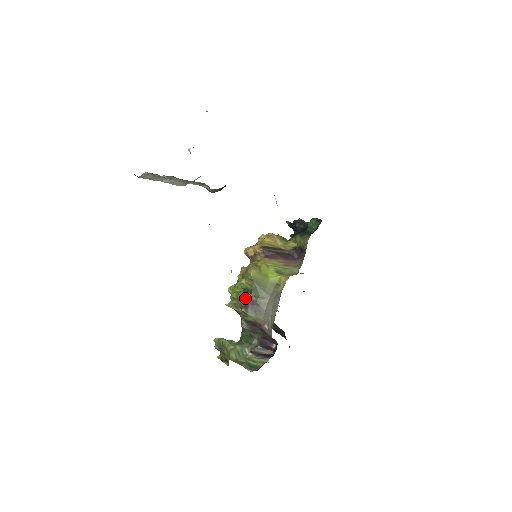
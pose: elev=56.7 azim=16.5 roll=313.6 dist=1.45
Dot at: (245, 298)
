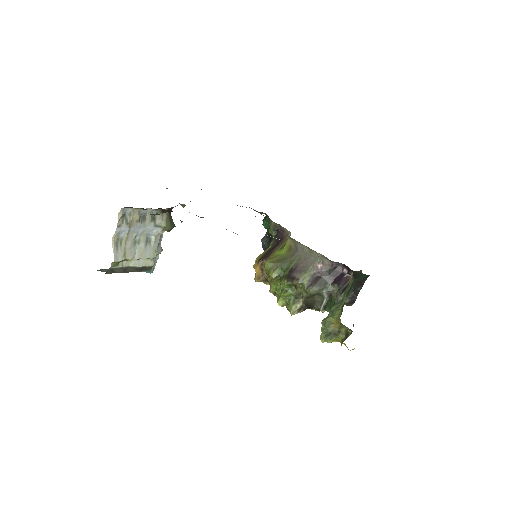
Dot at: (285, 277)
